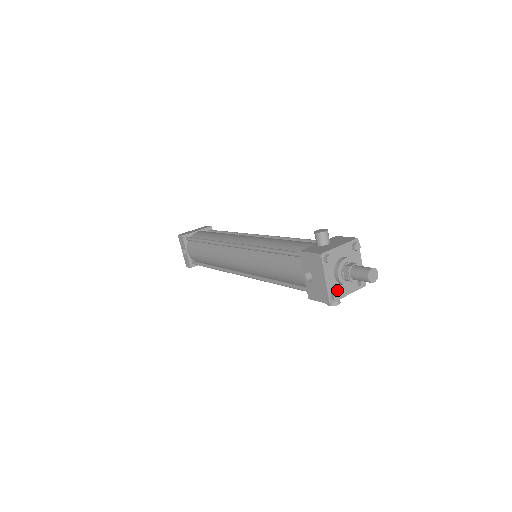
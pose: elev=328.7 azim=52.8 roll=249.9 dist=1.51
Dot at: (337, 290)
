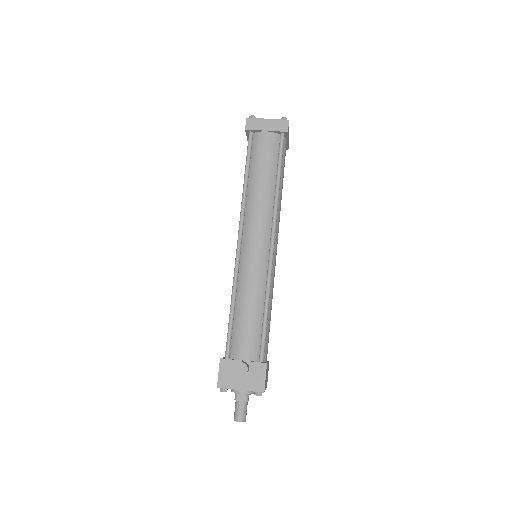
Dot at: occluded
